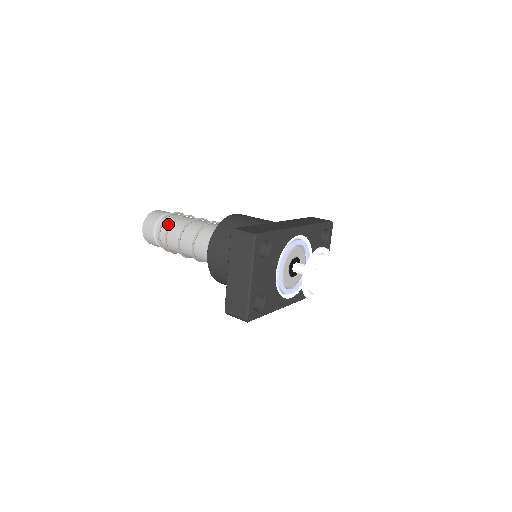
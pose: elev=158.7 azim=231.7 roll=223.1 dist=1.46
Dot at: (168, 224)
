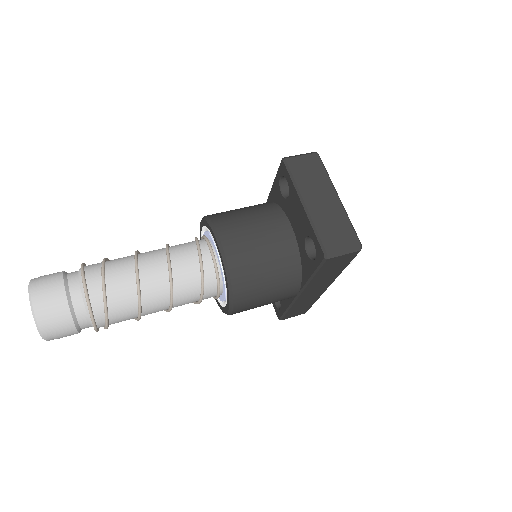
Dot at: (95, 267)
